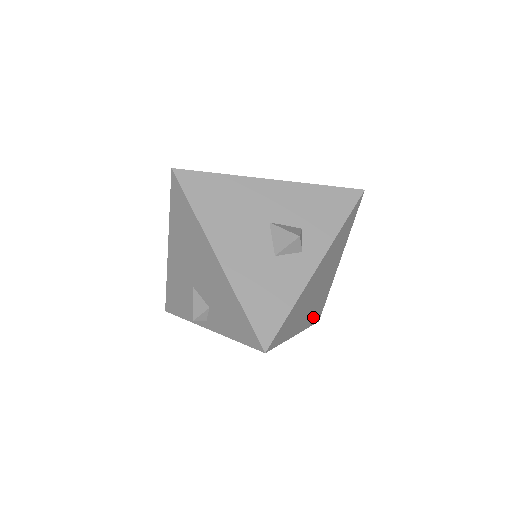
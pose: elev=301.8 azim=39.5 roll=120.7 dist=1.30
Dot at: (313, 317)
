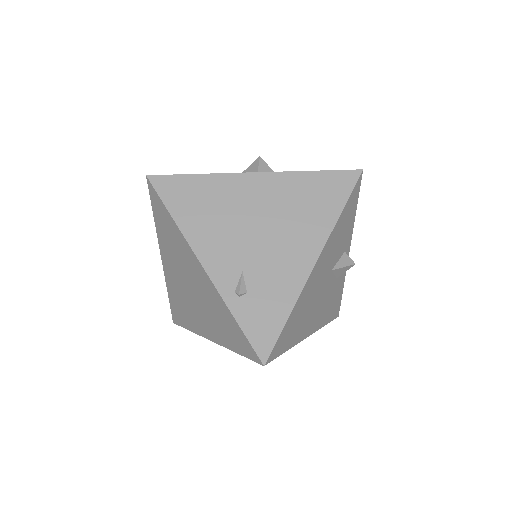
Dot at: (240, 287)
